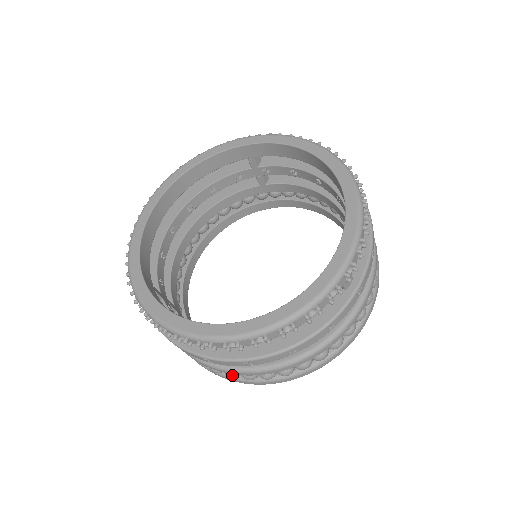
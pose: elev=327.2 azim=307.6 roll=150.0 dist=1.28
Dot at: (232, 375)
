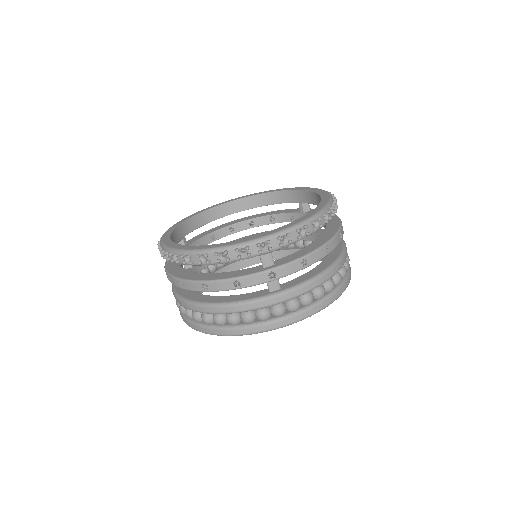
Dot at: (181, 308)
